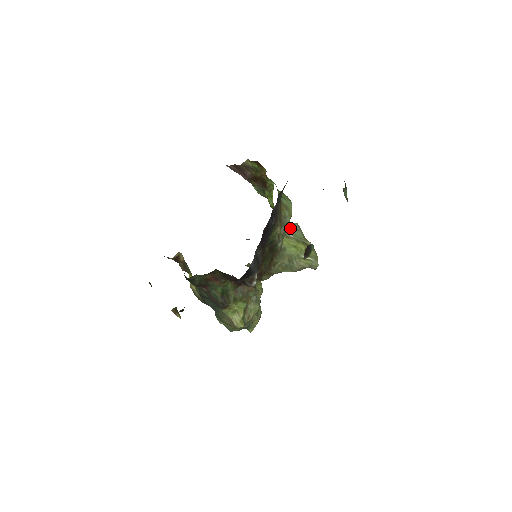
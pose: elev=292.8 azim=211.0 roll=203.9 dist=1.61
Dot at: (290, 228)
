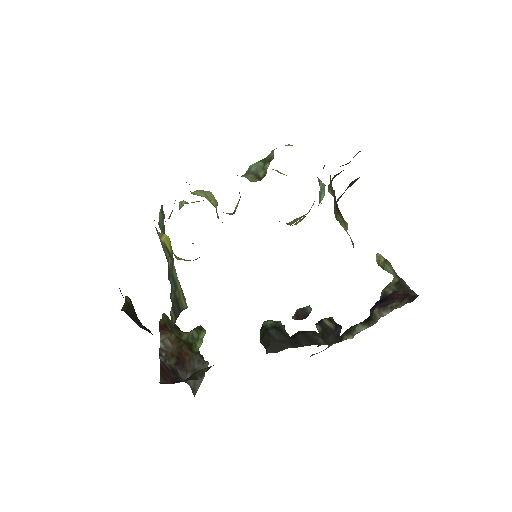
Dot at: occluded
